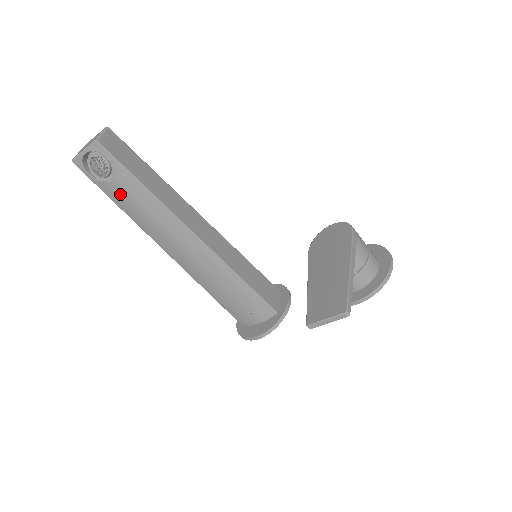
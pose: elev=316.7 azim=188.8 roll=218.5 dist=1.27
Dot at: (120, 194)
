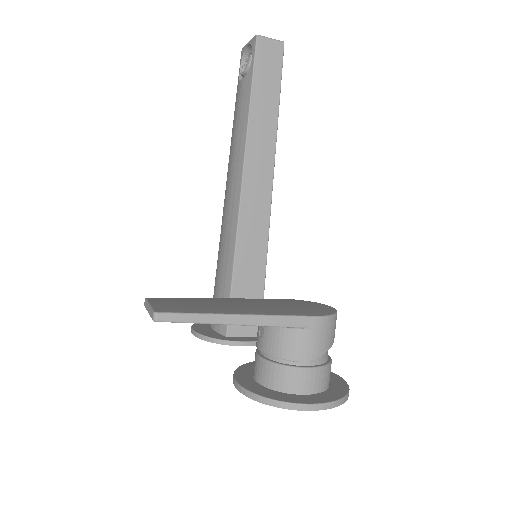
Dot at: (238, 99)
